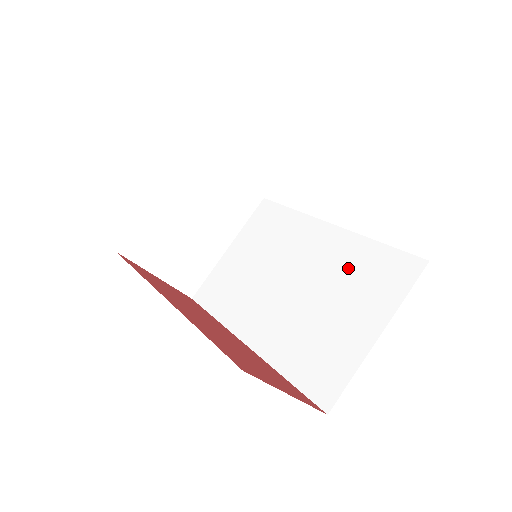
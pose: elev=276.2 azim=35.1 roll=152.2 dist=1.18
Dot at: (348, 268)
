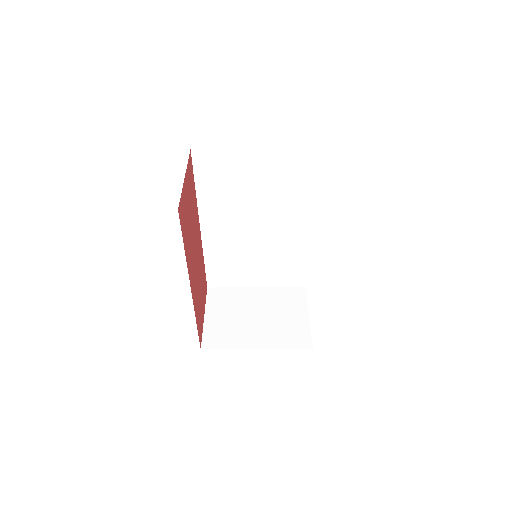
Dot at: (285, 255)
